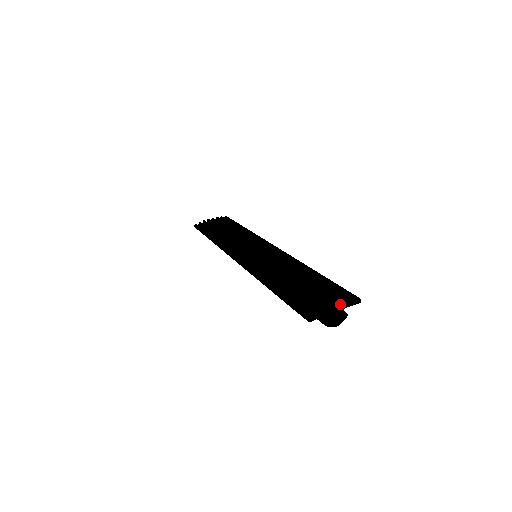
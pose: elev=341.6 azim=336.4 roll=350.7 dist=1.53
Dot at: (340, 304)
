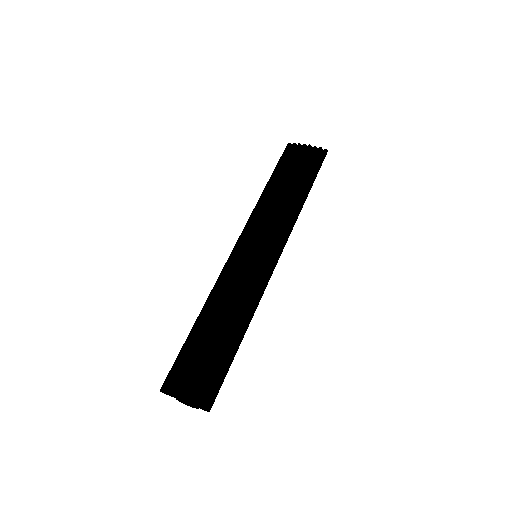
Dot at: (190, 401)
